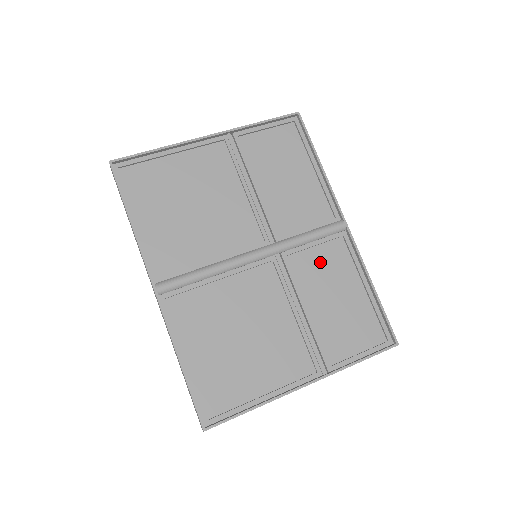
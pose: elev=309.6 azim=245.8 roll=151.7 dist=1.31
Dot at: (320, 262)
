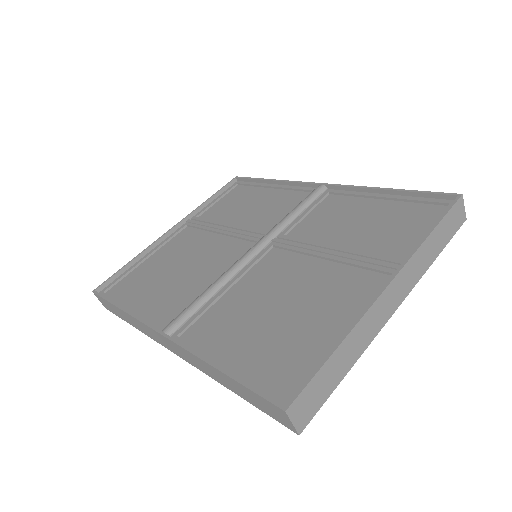
Dot at: (322, 218)
